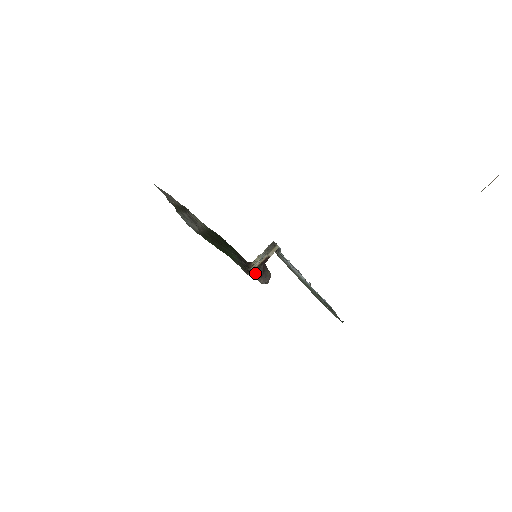
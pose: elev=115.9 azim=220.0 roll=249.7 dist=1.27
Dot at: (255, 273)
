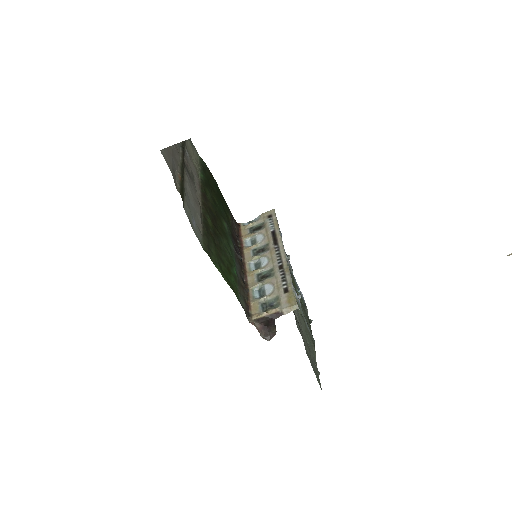
Dot at: (259, 322)
